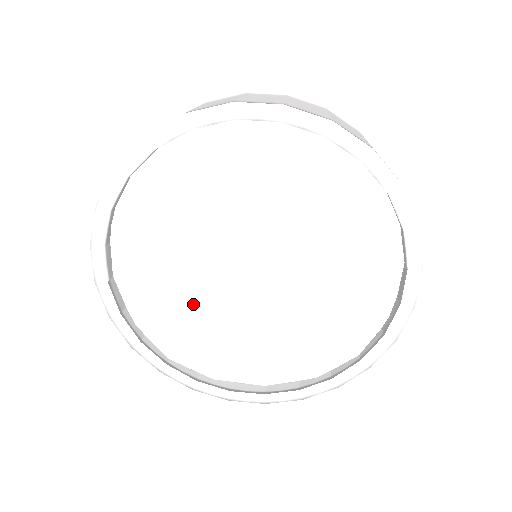
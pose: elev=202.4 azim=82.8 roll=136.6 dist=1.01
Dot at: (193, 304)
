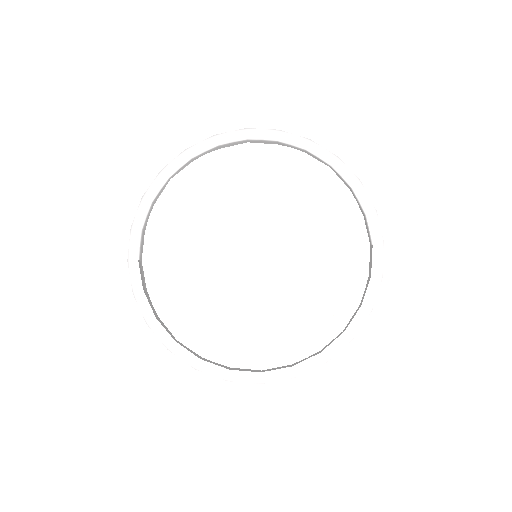
Dot at: (206, 275)
